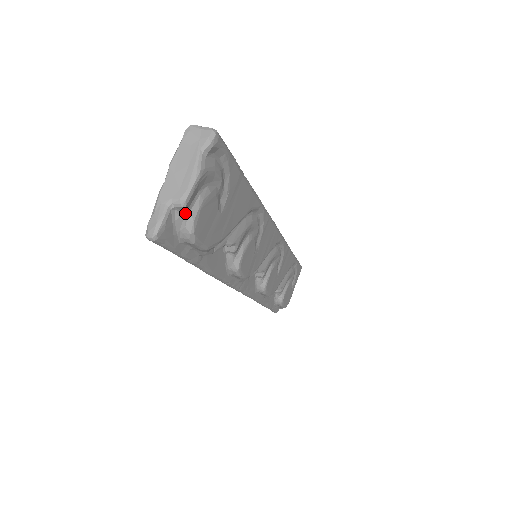
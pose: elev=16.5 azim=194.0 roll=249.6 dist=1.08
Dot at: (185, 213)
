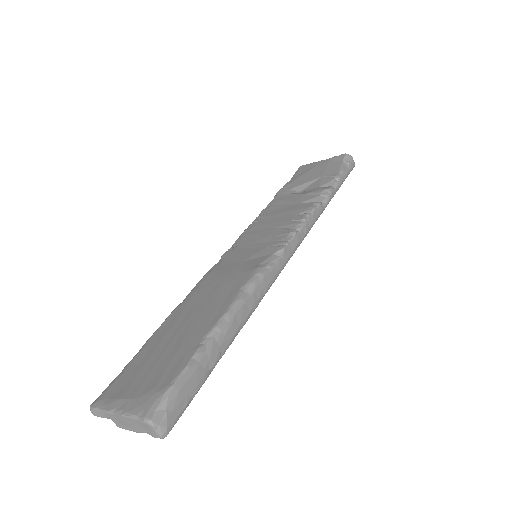
Dot at: occluded
